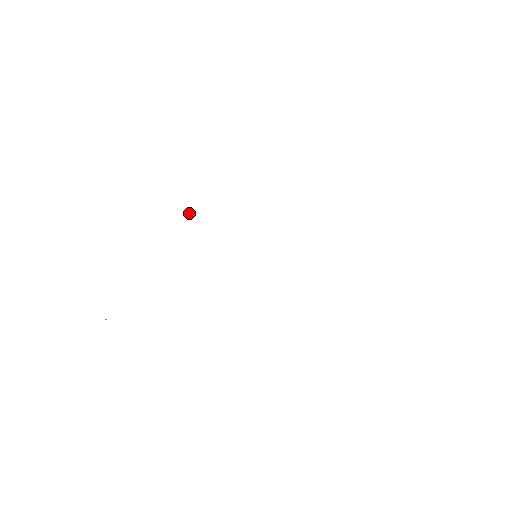
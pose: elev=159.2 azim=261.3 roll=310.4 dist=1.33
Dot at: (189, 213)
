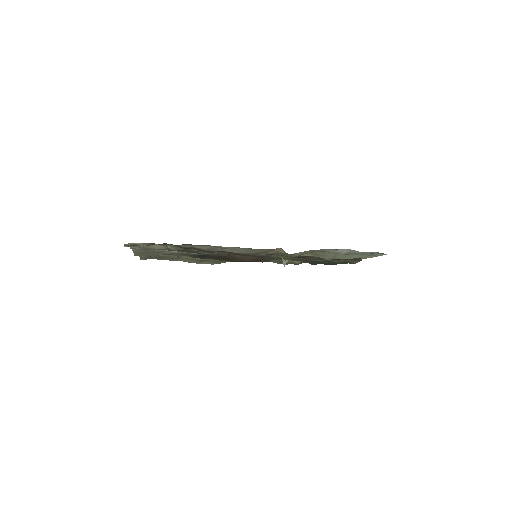
Dot at: occluded
